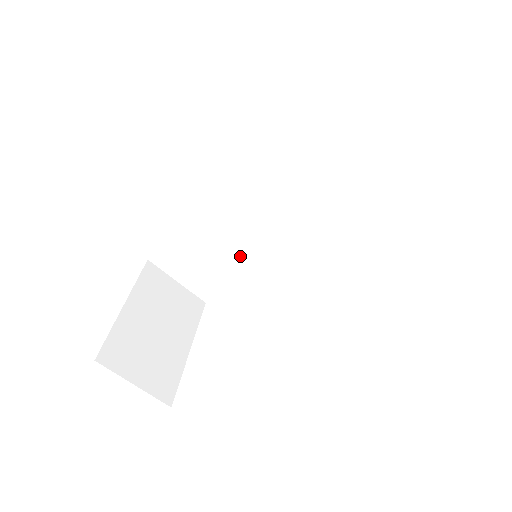
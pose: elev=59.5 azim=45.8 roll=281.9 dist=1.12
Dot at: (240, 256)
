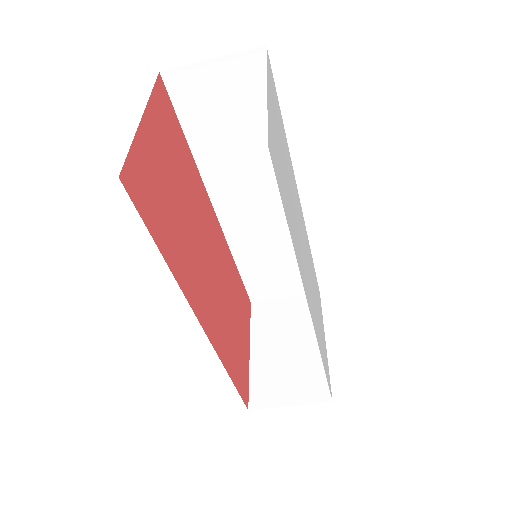
Dot at: (289, 246)
